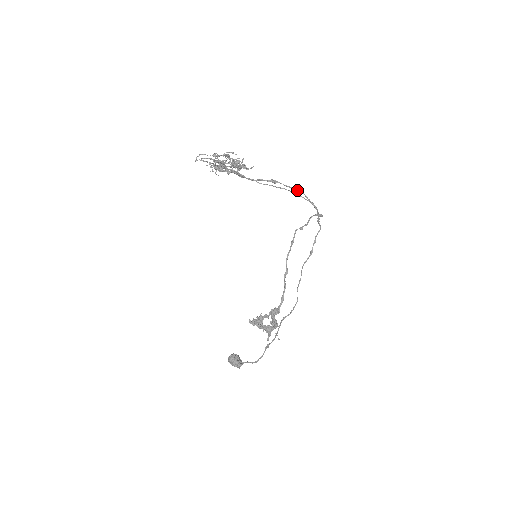
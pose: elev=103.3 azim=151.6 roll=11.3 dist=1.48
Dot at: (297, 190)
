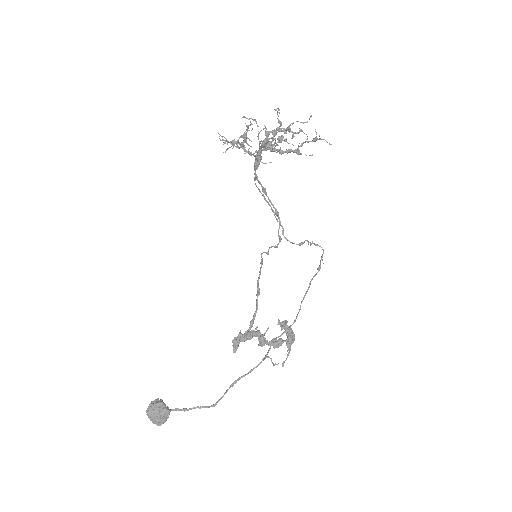
Dot at: (277, 212)
